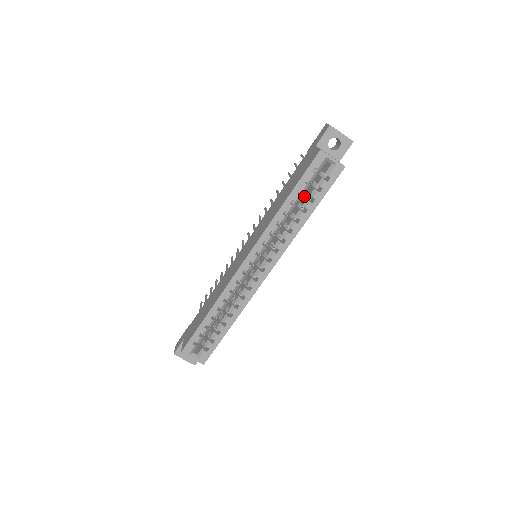
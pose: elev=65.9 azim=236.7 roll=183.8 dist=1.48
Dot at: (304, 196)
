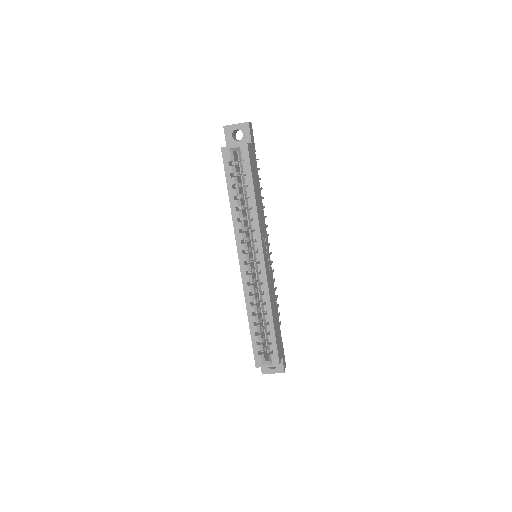
Dot at: occluded
